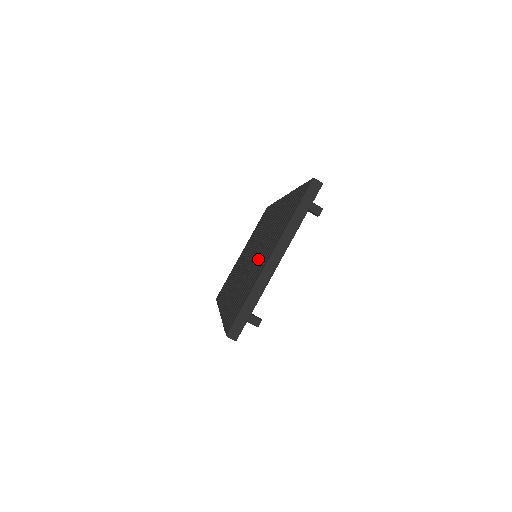
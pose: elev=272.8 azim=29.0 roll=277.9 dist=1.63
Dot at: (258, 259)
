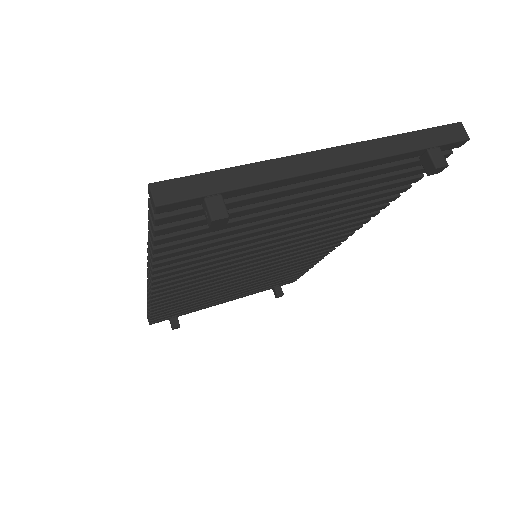
Dot at: occluded
